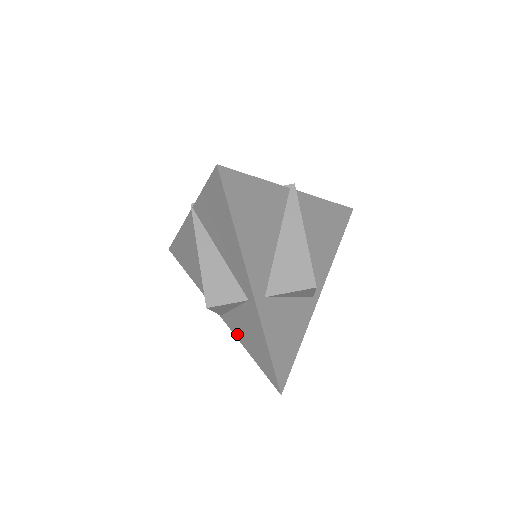
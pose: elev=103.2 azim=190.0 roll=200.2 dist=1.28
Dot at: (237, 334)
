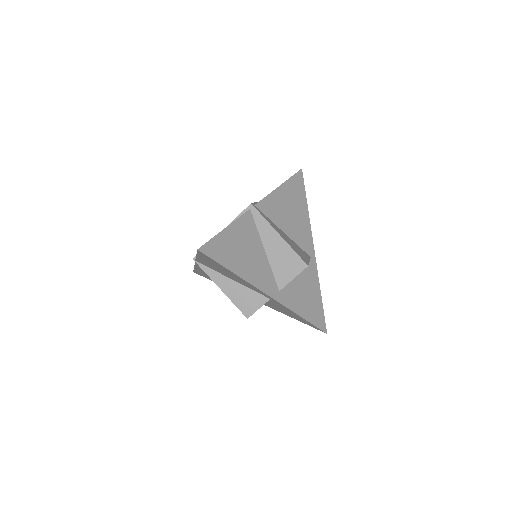
Dot at: (276, 310)
